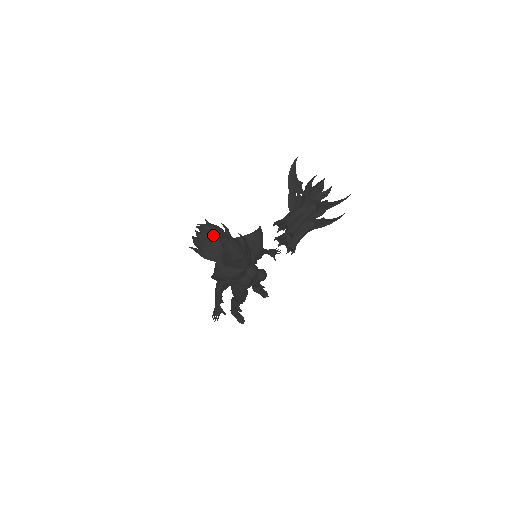
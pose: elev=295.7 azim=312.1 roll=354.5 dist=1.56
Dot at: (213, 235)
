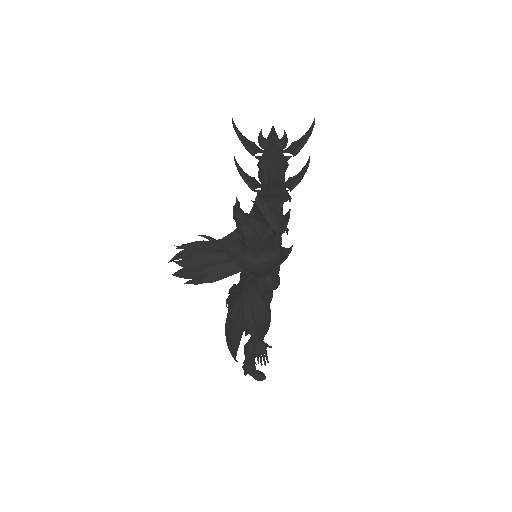
Dot at: (202, 250)
